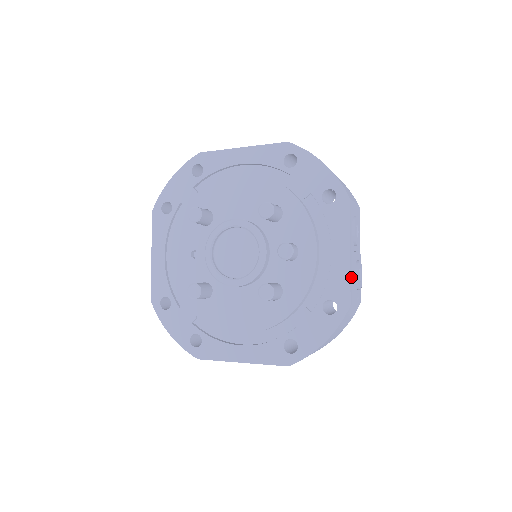
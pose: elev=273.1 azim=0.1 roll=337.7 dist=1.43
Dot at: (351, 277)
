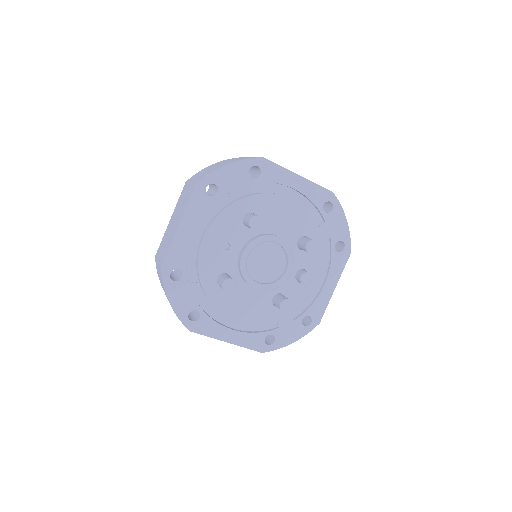
Dot at: (325, 304)
